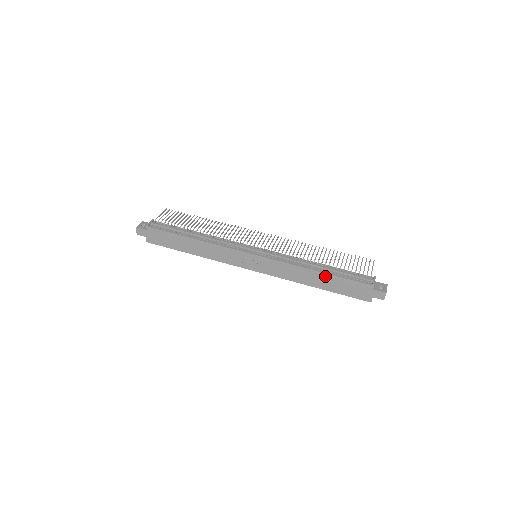
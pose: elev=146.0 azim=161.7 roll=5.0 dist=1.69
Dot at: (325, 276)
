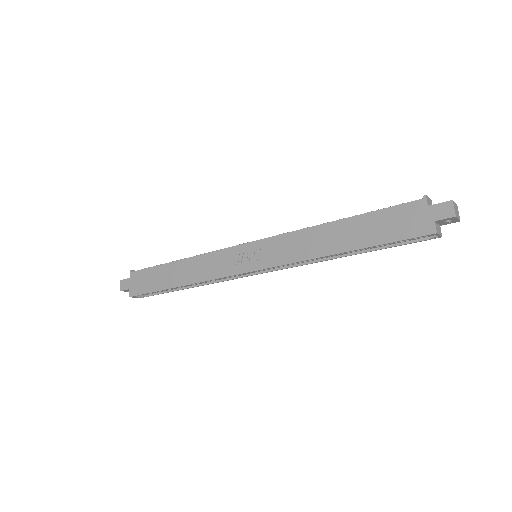
Dot at: (348, 224)
